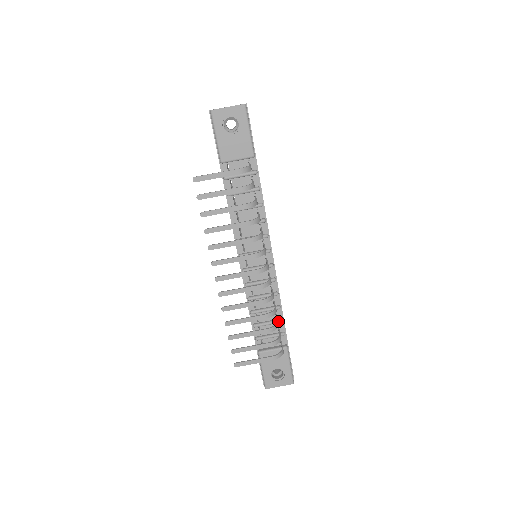
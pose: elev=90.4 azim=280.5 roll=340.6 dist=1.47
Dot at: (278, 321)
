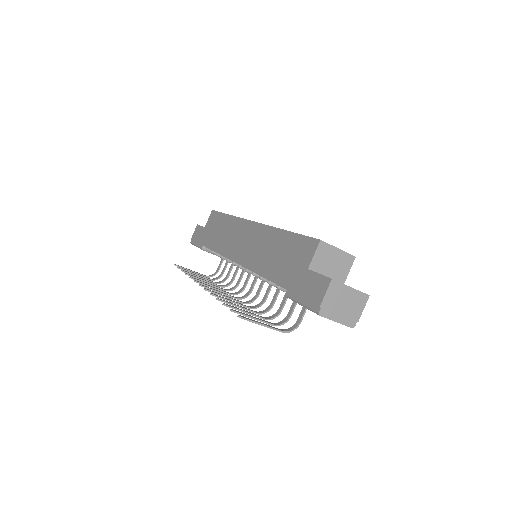
Dot at: occluded
